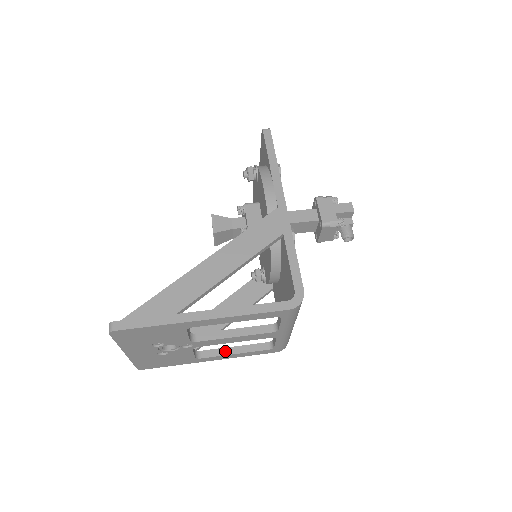
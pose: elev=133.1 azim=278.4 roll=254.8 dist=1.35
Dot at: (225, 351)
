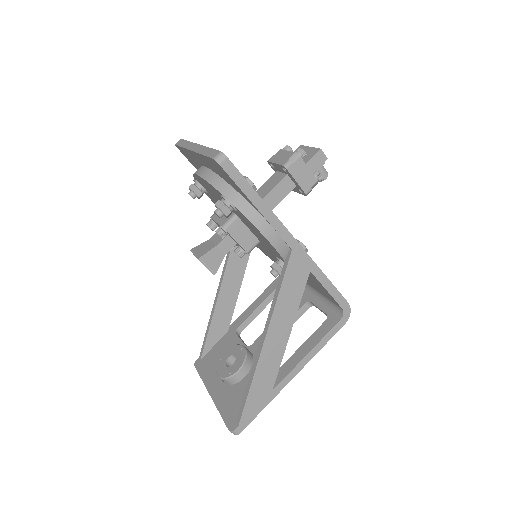
Dot at: (255, 314)
